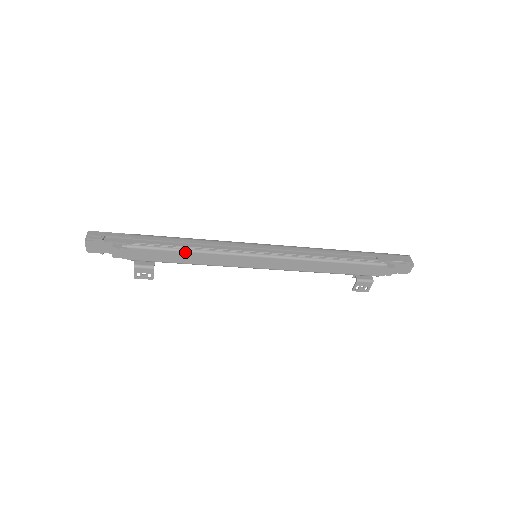
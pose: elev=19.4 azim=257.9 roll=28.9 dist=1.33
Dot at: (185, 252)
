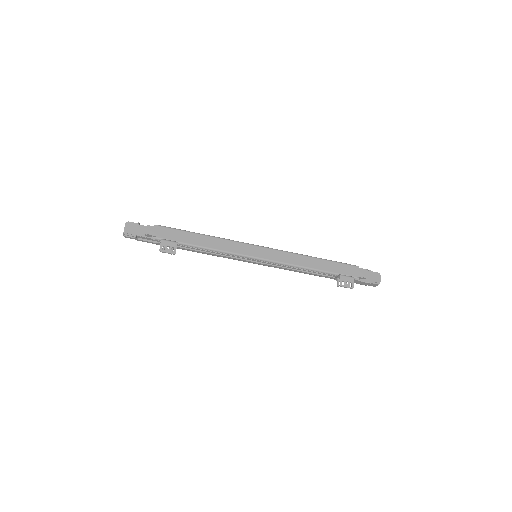
Dot at: (202, 235)
